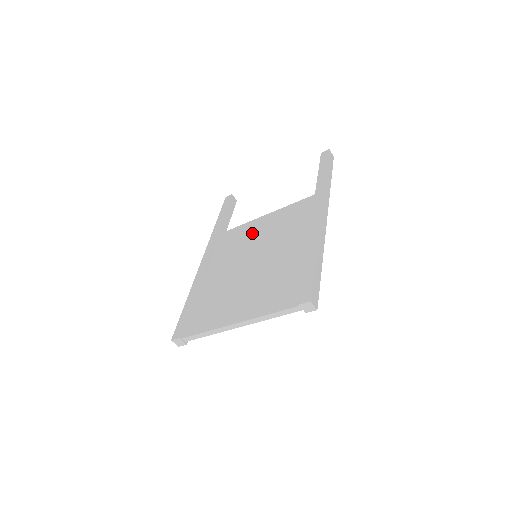
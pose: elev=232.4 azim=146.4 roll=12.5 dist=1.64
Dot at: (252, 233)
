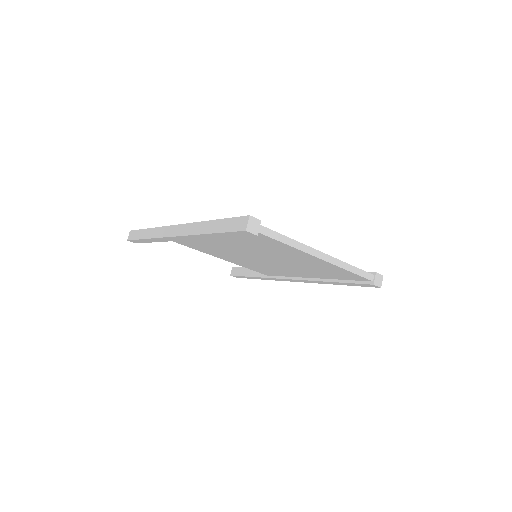
Dot at: occluded
